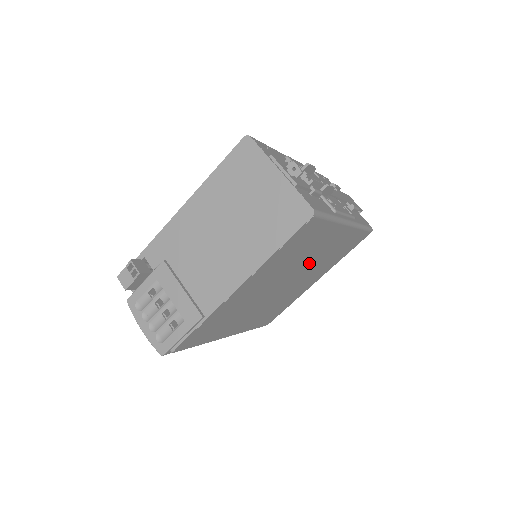
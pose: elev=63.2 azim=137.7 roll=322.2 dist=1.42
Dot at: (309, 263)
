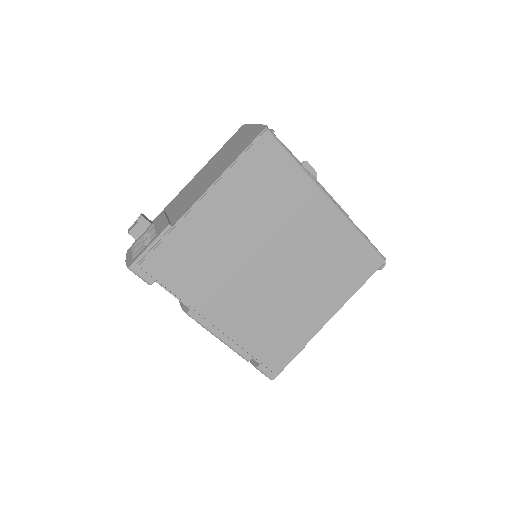
Dot at: (296, 243)
